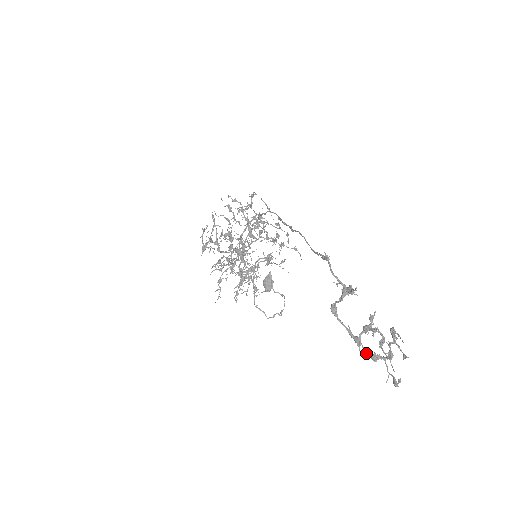
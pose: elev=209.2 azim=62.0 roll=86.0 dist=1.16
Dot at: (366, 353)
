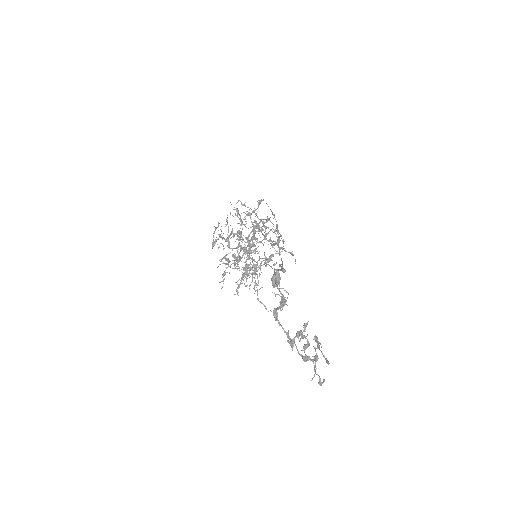
Dot at: (299, 354)
